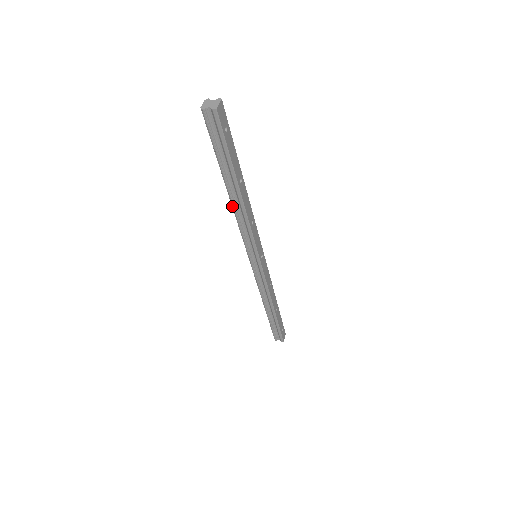
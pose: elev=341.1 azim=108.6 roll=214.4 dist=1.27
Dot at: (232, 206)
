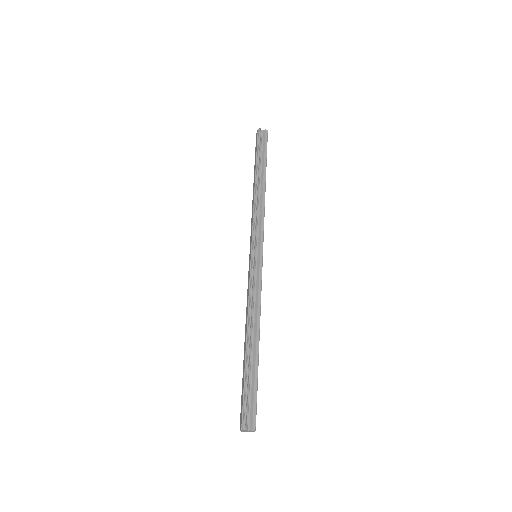
Dot at: (254, 194)
